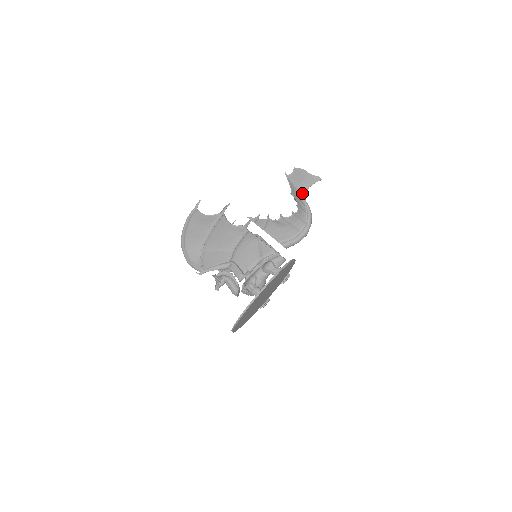
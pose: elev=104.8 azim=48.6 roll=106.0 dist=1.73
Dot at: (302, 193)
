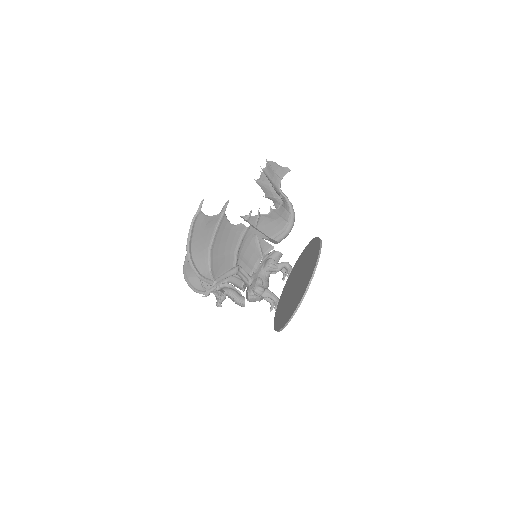
Dot at: (277, 186)
